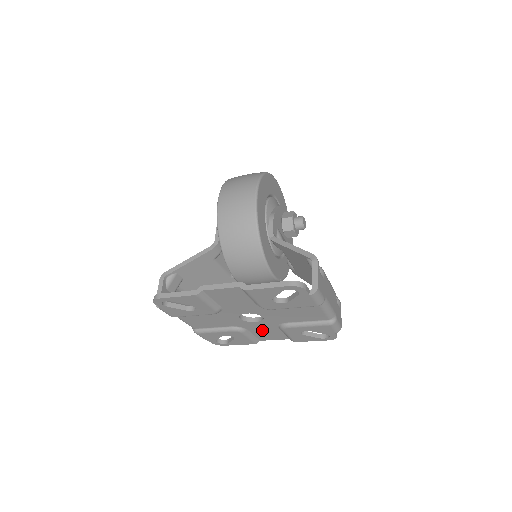
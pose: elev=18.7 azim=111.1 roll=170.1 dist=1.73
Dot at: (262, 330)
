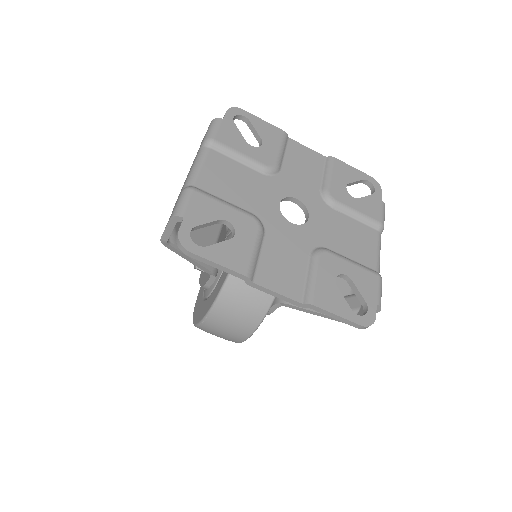
Dot at: (282, 250)
